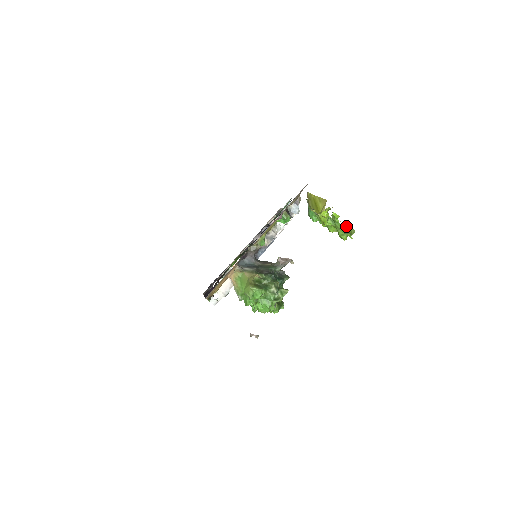
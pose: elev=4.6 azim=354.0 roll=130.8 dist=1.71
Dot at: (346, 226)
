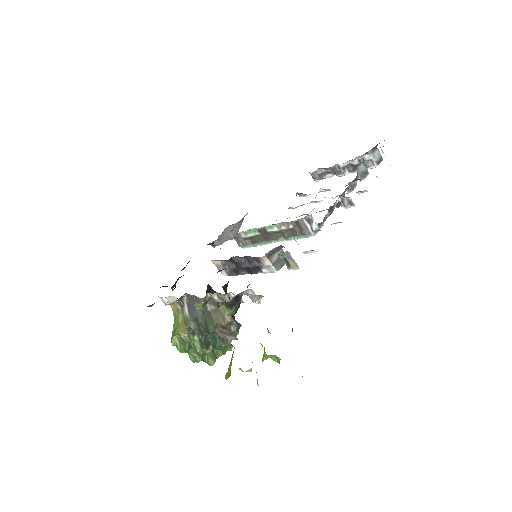
Dot at: occluded
